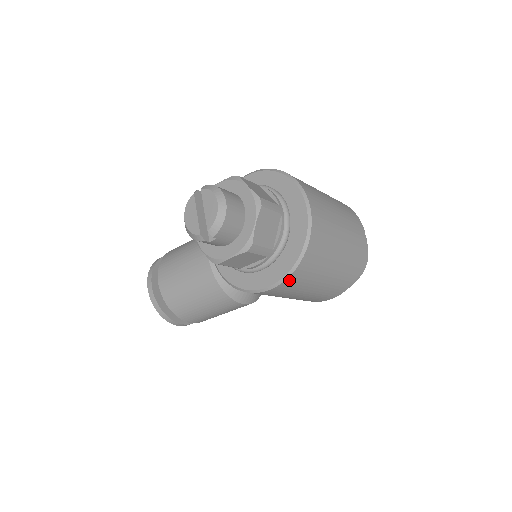
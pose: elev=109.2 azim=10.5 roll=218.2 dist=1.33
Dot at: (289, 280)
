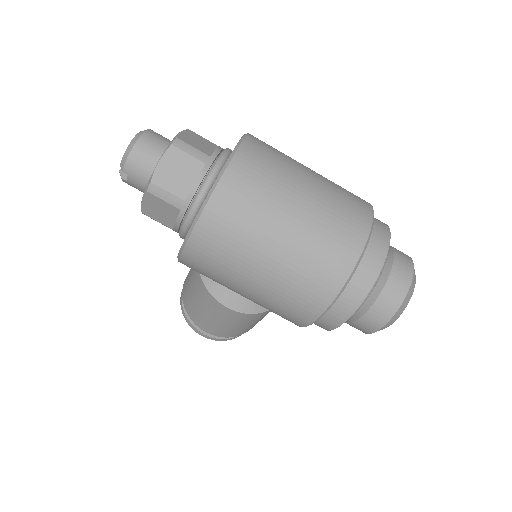
Dot at: (195, 241)
